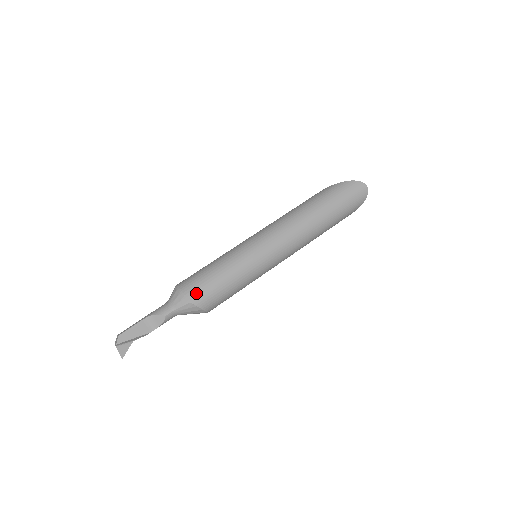
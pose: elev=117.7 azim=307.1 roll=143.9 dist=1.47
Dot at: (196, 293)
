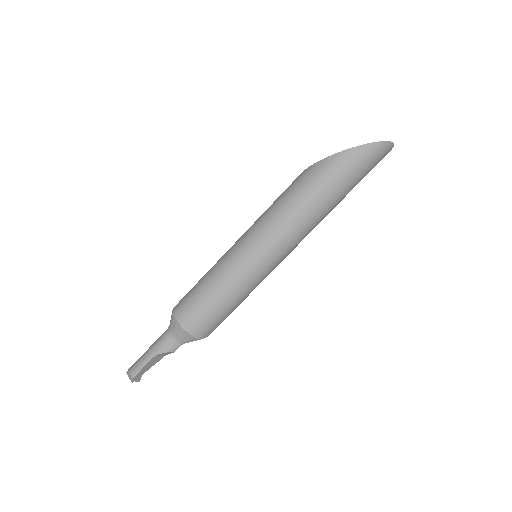
Dot at: (205, 331)
